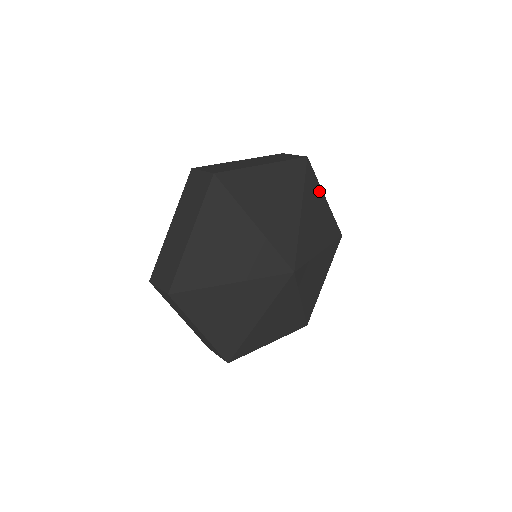
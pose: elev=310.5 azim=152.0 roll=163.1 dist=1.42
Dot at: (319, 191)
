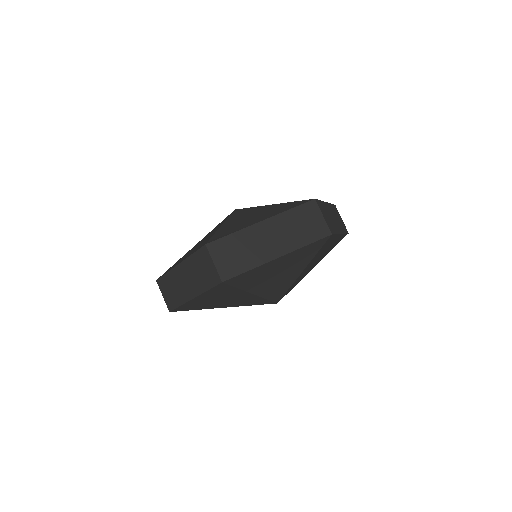
Dot at: (335, 238)
